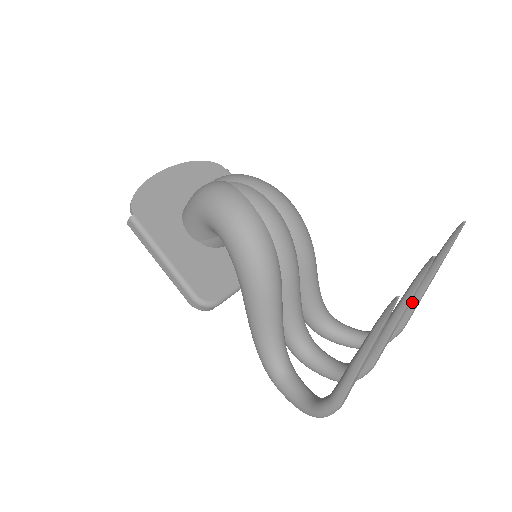
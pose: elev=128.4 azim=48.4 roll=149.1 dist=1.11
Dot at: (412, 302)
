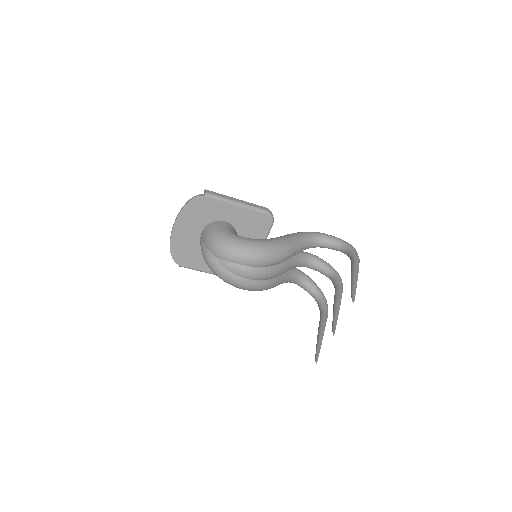
Dot at: occluded
